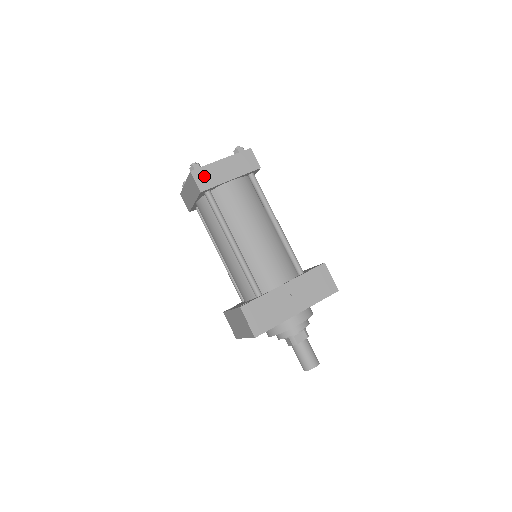
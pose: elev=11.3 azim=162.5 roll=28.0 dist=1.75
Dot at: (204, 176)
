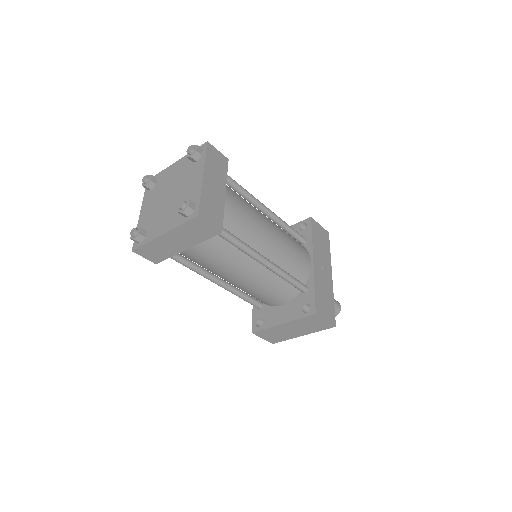
Dot at: (210, 211)
